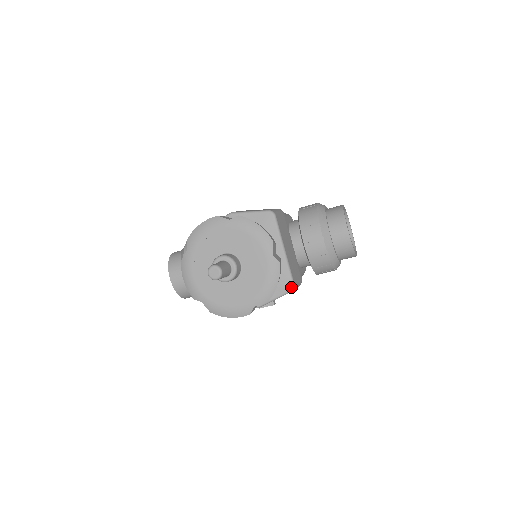
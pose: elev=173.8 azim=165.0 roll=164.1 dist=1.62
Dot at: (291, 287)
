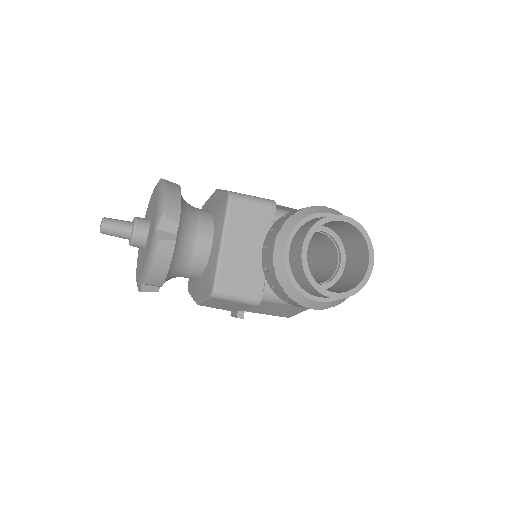
Dot at: (211, 291)
